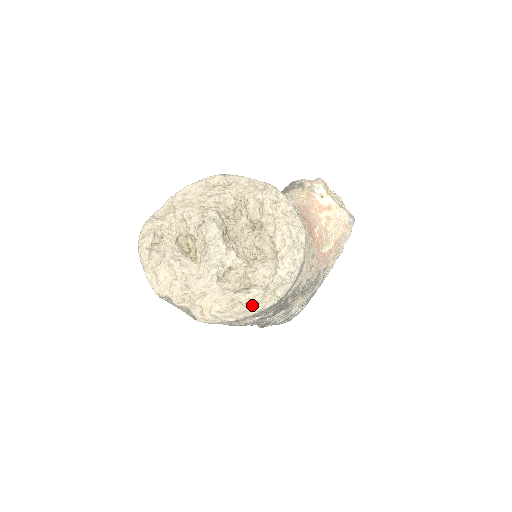
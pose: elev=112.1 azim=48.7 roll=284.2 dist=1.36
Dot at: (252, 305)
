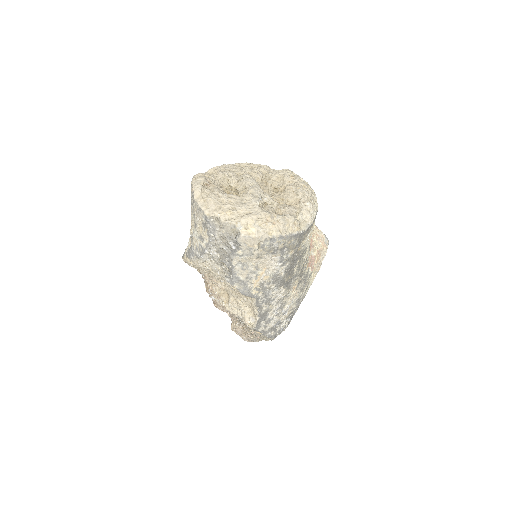
Dot at: (286, 226)
